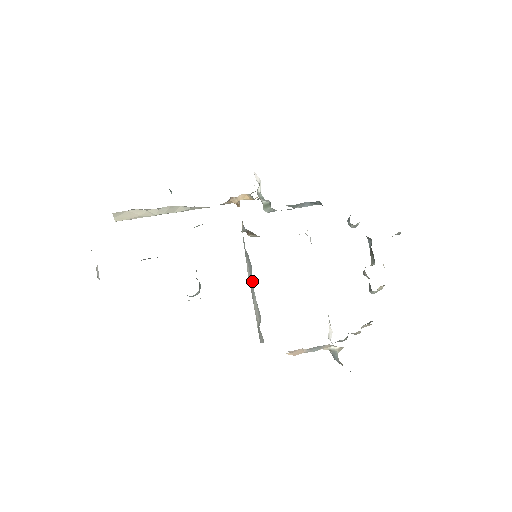
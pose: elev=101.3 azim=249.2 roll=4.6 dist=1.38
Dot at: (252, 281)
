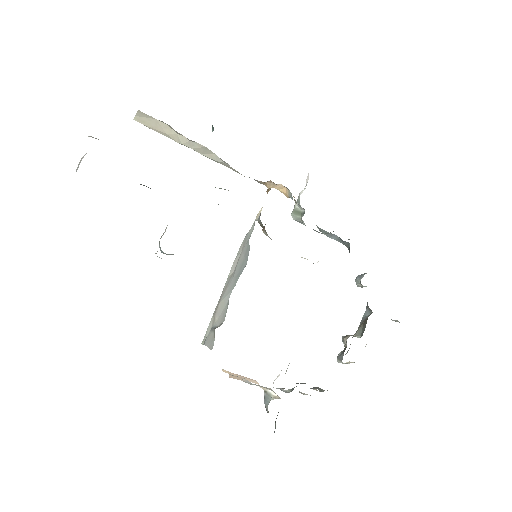
Dot at: (236, 278)
